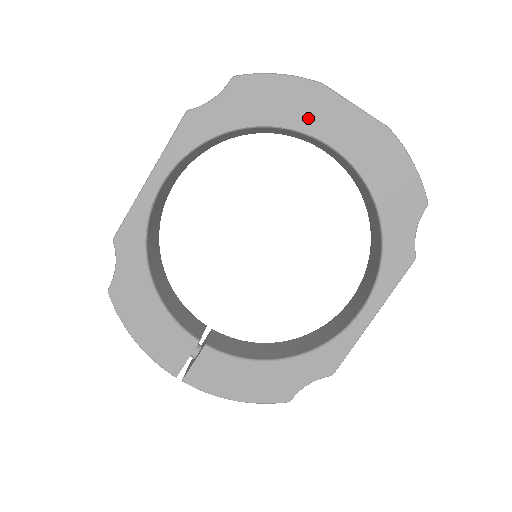
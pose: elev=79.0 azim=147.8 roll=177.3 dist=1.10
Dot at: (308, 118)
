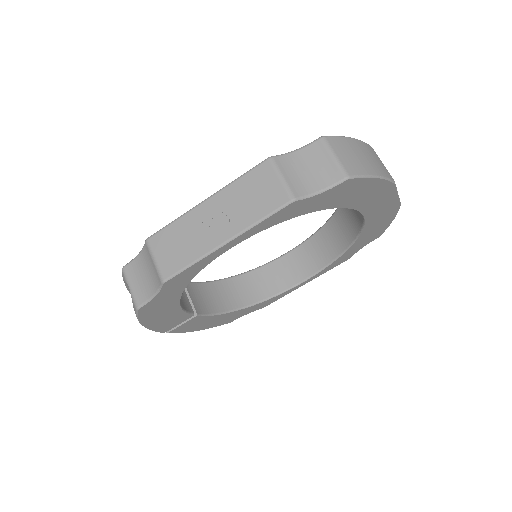
Dot at: (368, 203)
